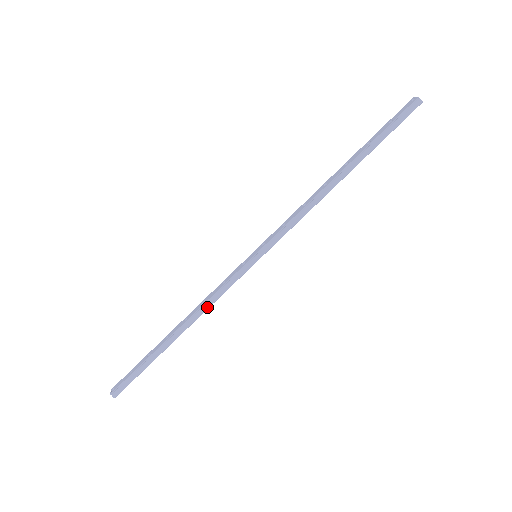
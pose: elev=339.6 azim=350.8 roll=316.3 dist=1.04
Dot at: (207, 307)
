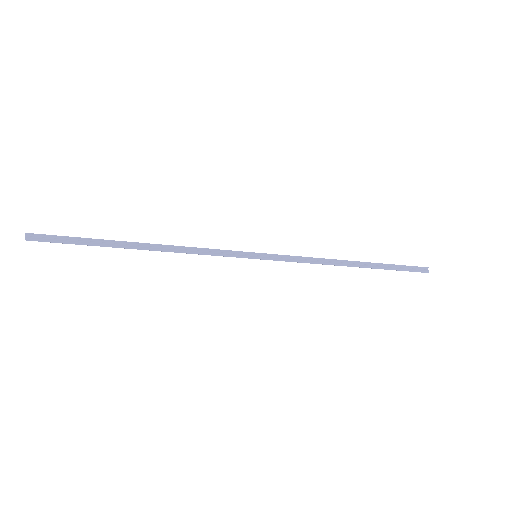
Dot at: (188, 251)
